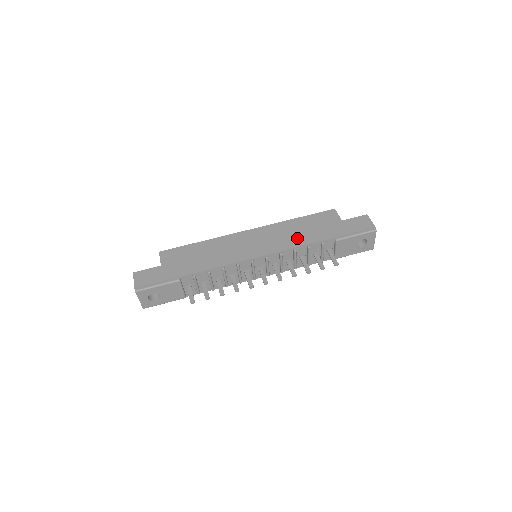
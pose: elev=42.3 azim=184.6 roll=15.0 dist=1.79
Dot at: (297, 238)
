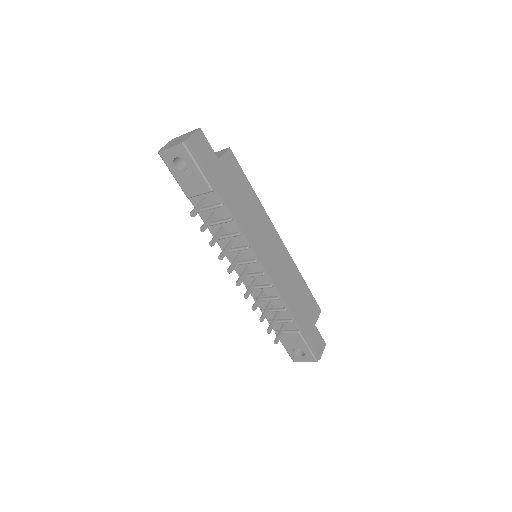
Dot at: (290, 293)
